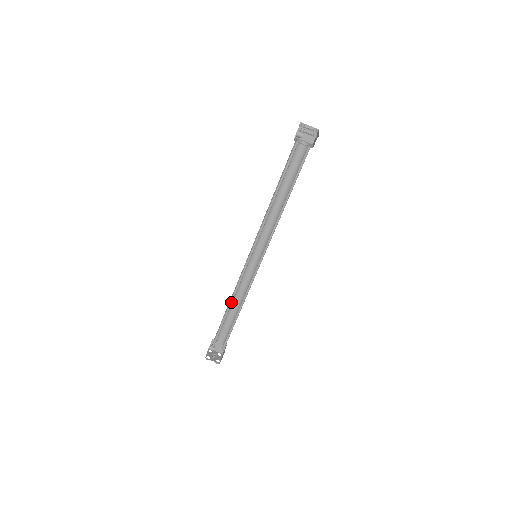
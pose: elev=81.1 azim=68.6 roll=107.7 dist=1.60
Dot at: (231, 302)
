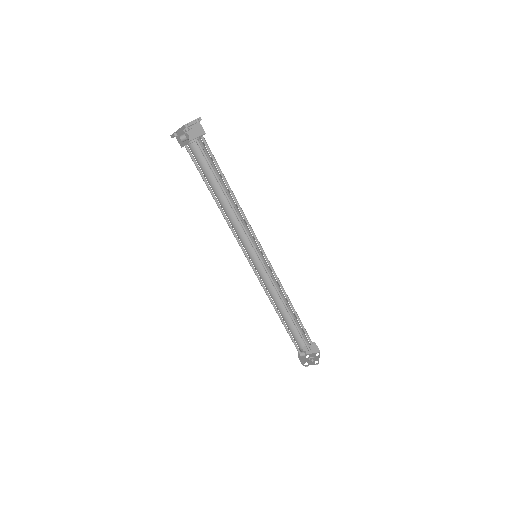
Dot at: (275, 307)
